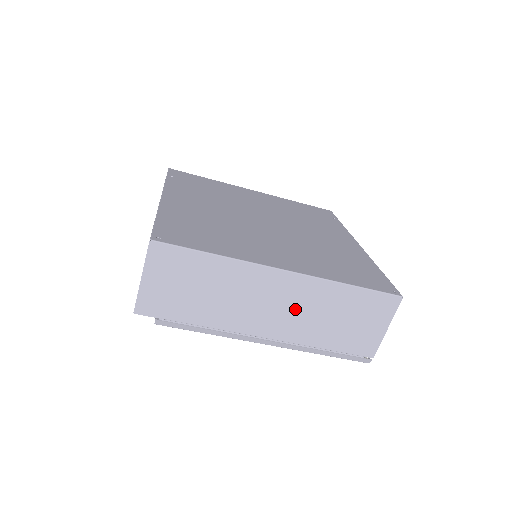
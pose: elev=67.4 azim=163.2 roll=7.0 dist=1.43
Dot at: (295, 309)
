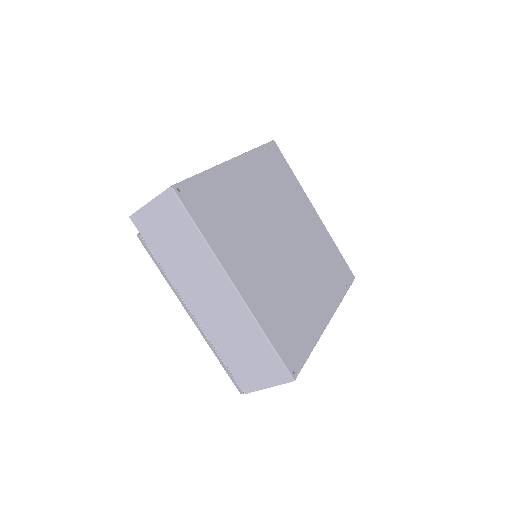
Dot at: (222, 315)
